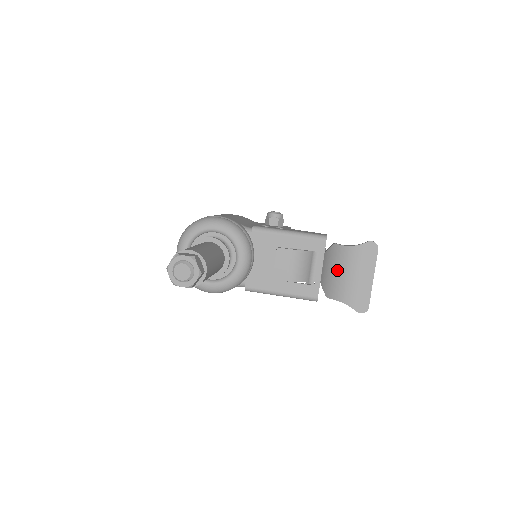
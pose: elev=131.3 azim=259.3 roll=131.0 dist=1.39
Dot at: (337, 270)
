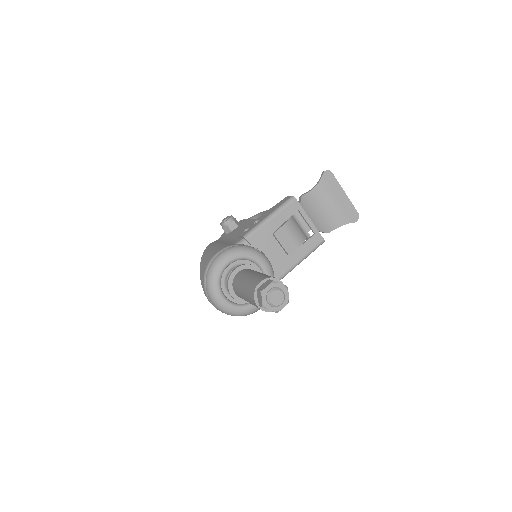
Dot at: (320, 210)
